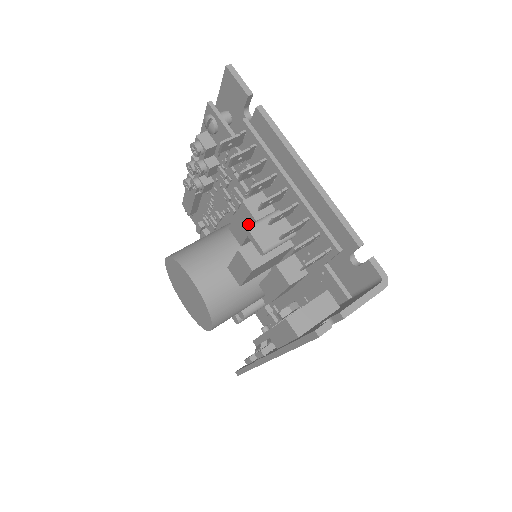
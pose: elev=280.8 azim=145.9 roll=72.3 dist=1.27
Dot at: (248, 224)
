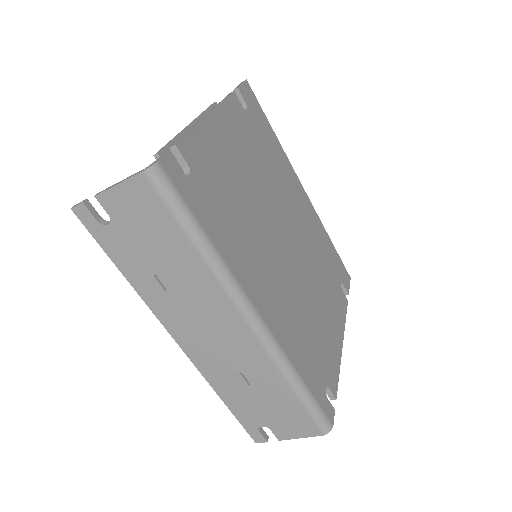
Dot at: occluded
